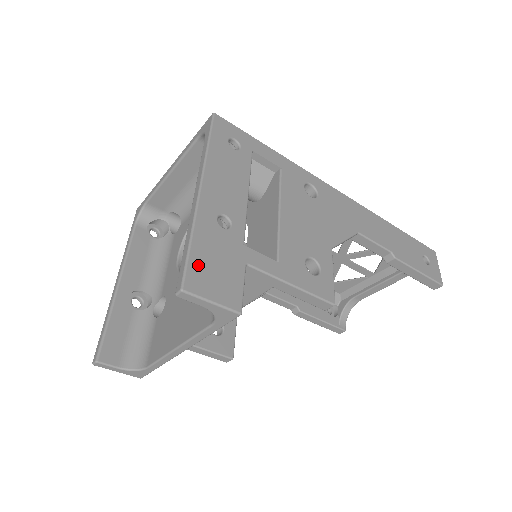
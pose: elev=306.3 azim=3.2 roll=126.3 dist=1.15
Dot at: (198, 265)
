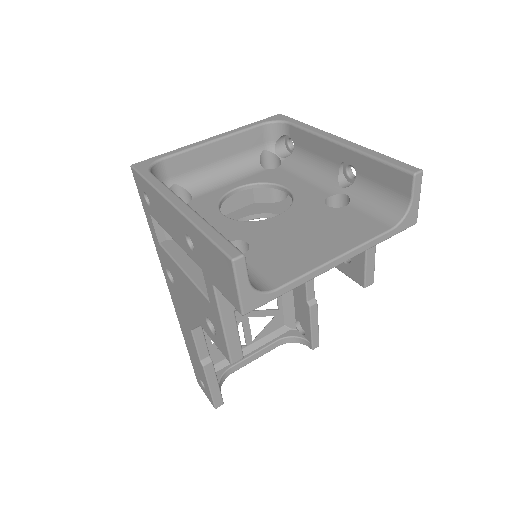
Dot at: occluded
